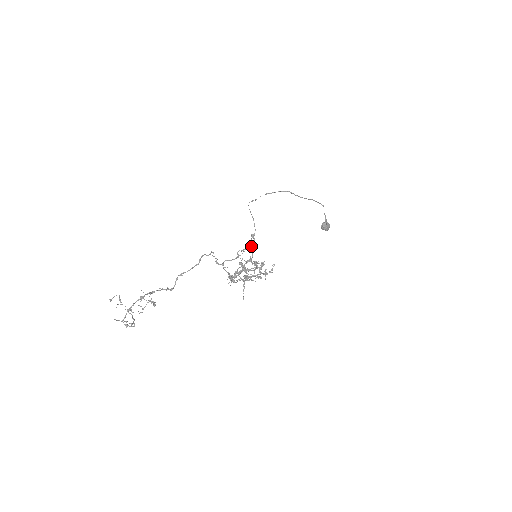
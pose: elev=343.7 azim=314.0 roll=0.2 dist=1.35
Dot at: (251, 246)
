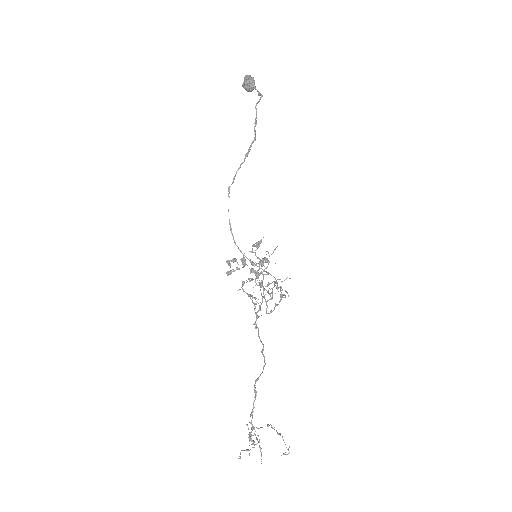
Dot at: (281, 294)
